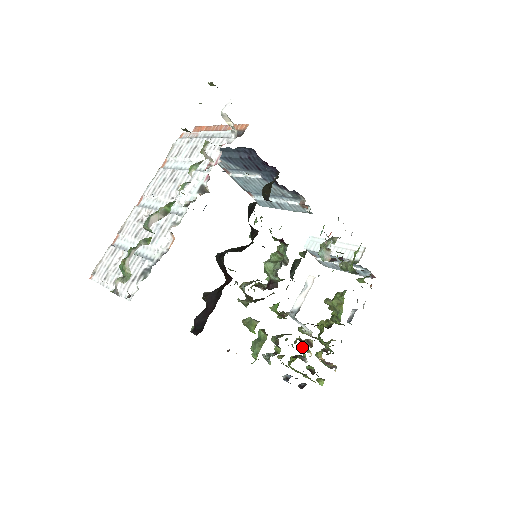
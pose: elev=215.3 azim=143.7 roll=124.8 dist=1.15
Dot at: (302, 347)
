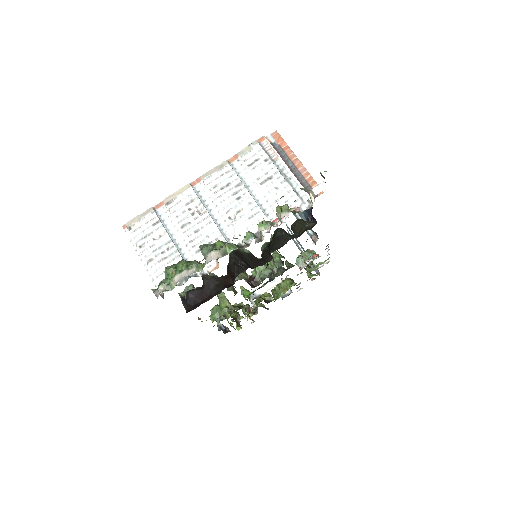
Dot at: (242, 309)
